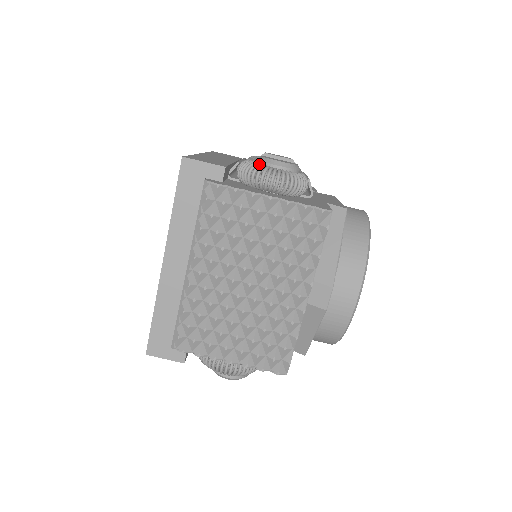
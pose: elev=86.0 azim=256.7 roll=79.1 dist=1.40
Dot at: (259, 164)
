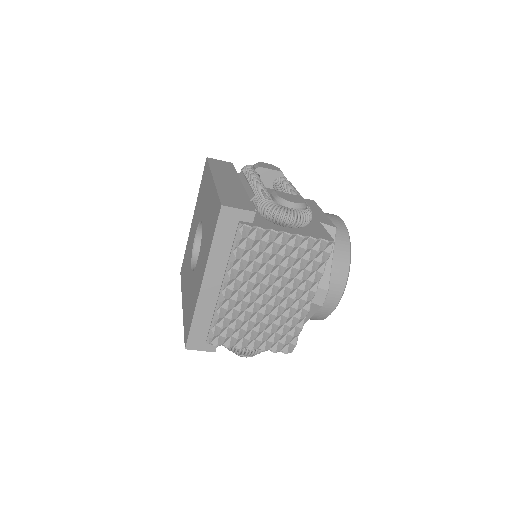
Dot at: (279, 206)
